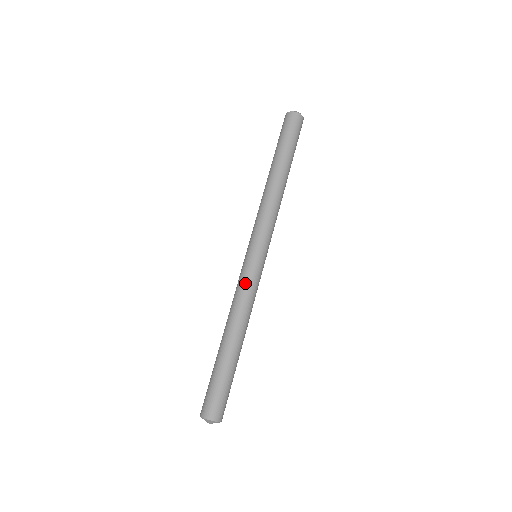
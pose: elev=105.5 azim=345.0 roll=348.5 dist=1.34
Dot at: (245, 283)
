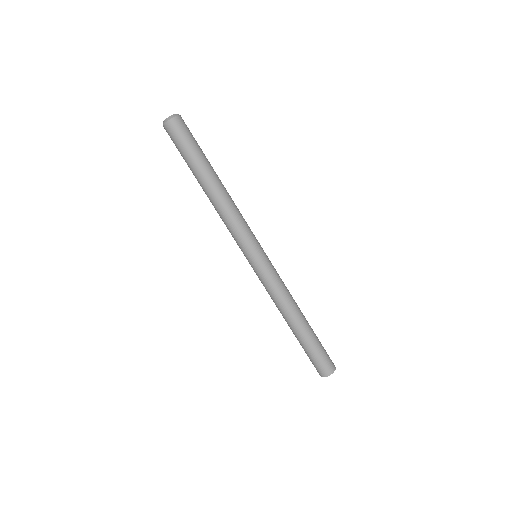
Dot at: (264, 286)
